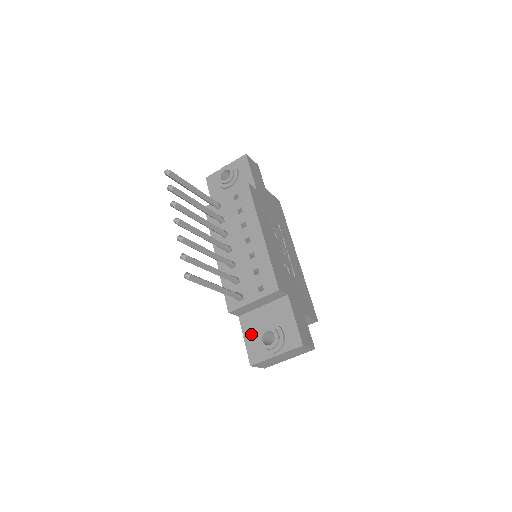
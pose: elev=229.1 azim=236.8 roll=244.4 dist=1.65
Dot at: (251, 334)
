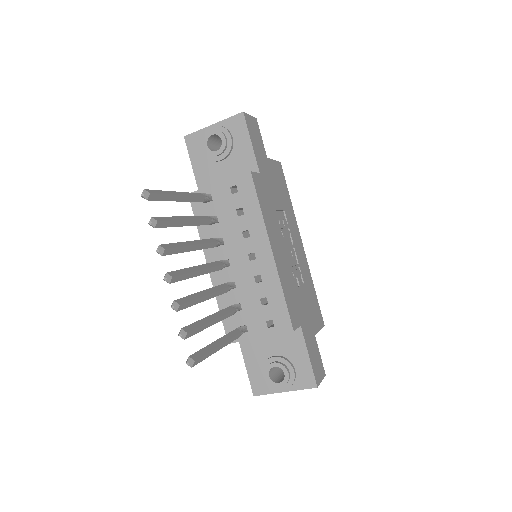
Dot at: (254, 362)
